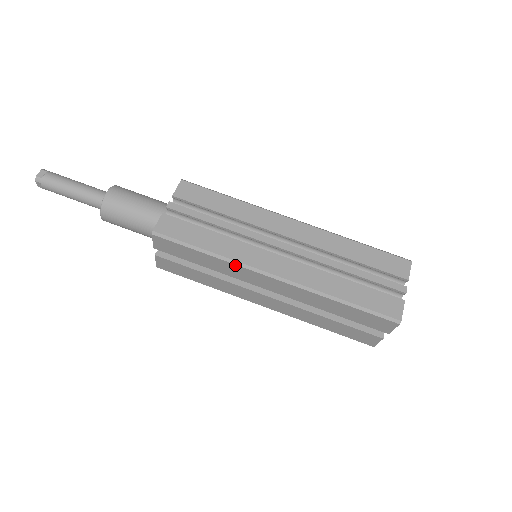
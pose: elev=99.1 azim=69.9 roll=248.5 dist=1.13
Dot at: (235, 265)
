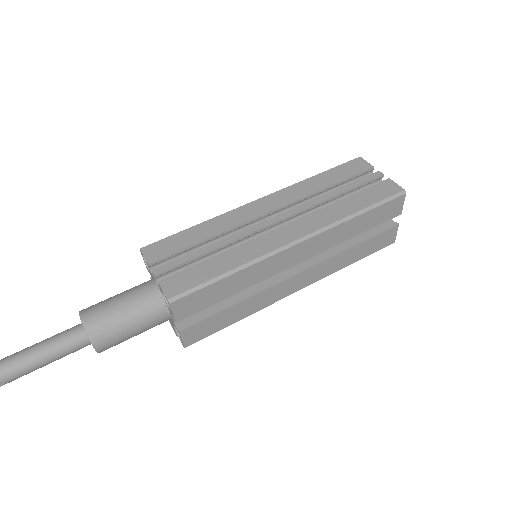
Dot at: (261, 262)
